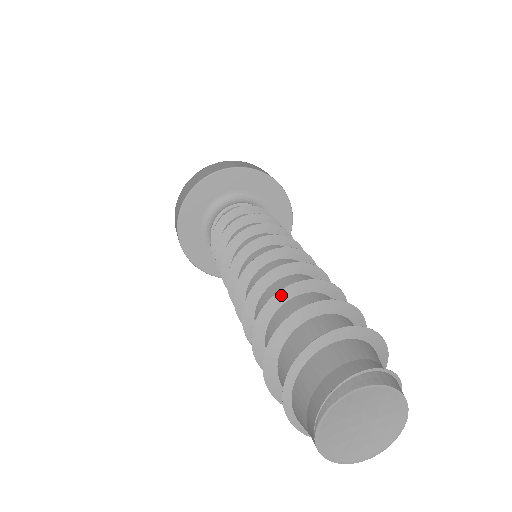
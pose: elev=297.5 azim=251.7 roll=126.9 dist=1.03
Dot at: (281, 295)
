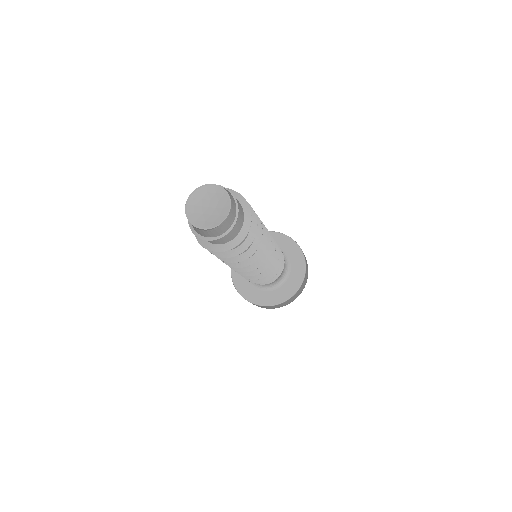
Dot at: occluded
